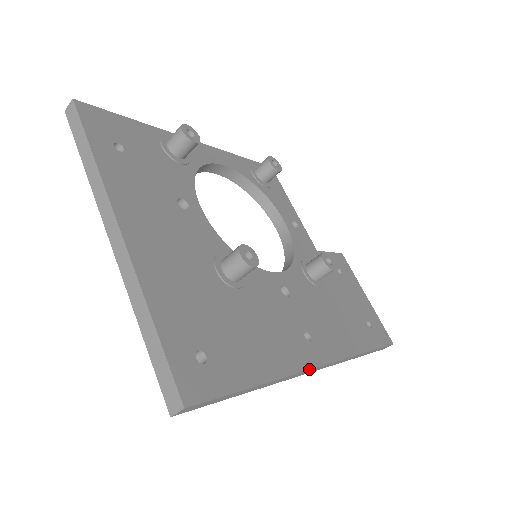
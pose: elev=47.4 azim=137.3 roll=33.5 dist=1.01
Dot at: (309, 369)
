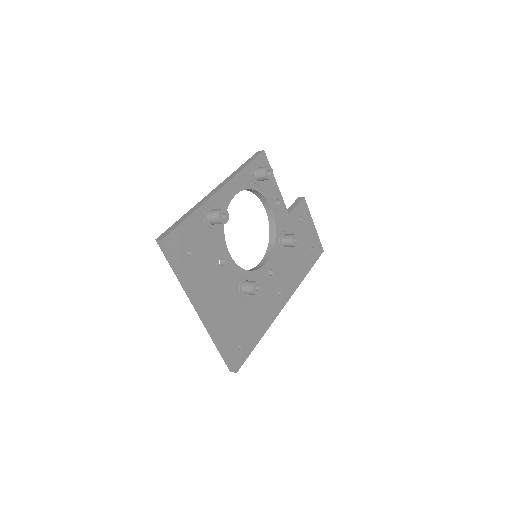
Dot at: occluded
